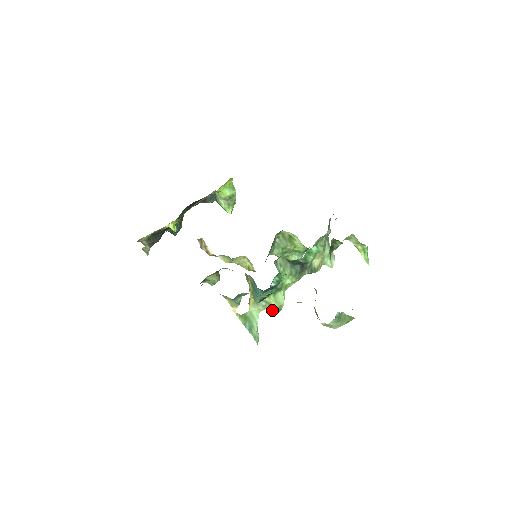
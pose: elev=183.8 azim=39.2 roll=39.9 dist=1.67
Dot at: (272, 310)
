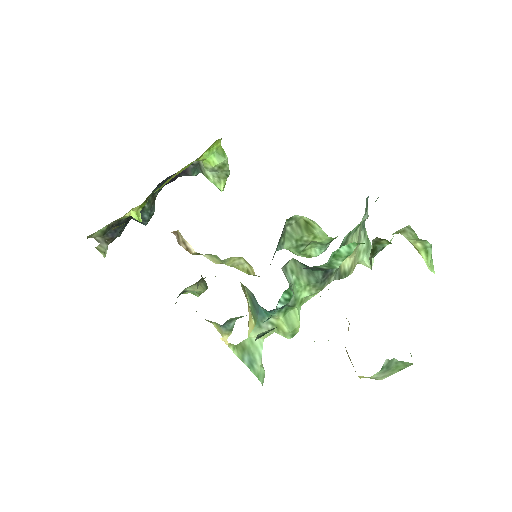
Dot at: (282, 335)
